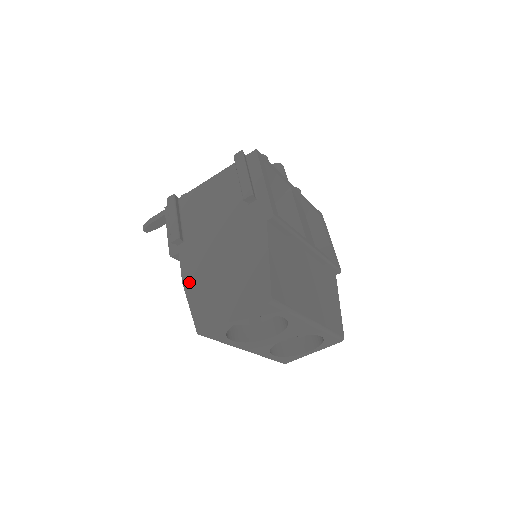
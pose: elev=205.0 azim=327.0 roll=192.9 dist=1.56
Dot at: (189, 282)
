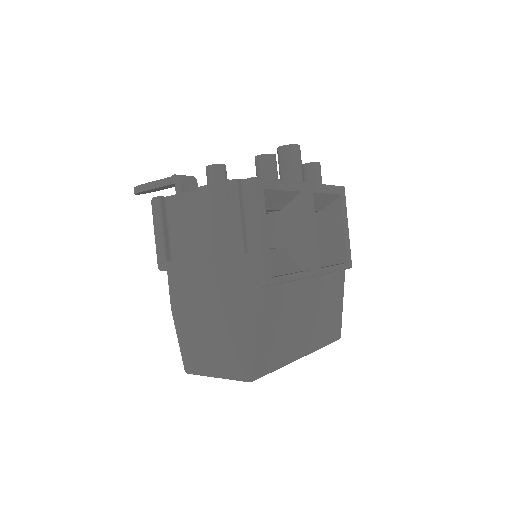
Dot at: (177, 312)
